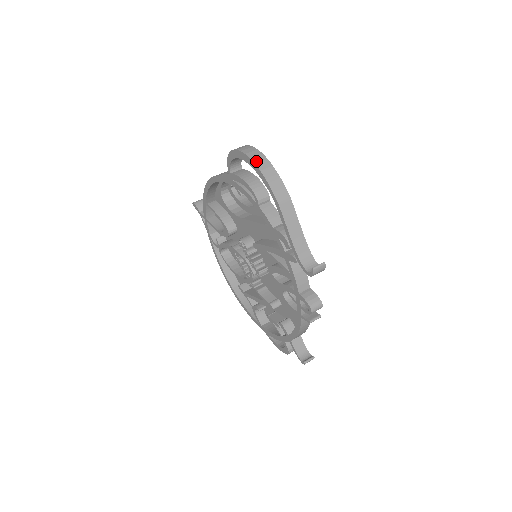
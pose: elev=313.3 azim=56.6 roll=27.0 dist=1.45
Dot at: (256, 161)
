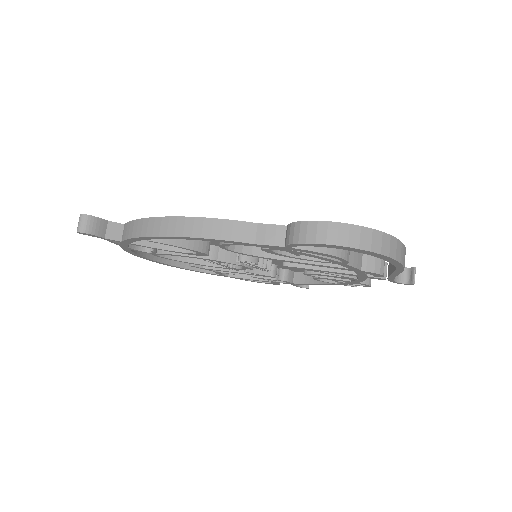
Dot at: (388, 252)
